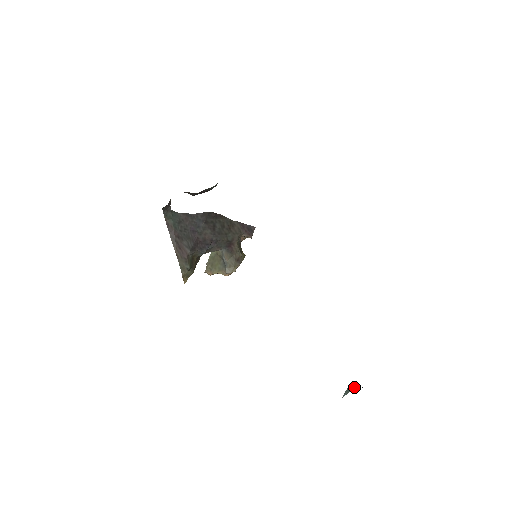
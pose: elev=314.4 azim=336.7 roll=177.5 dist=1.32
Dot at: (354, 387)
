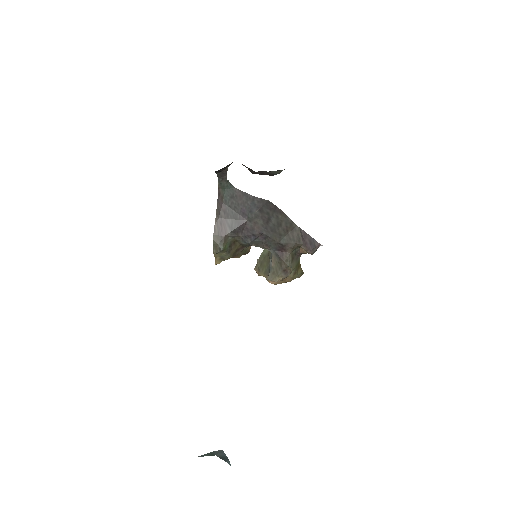
Dot at: (215, 454)
